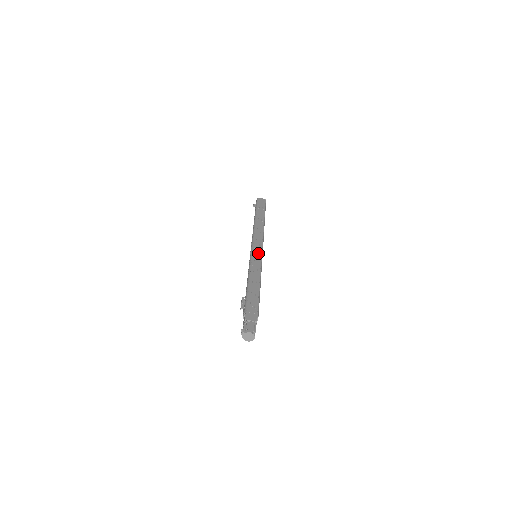
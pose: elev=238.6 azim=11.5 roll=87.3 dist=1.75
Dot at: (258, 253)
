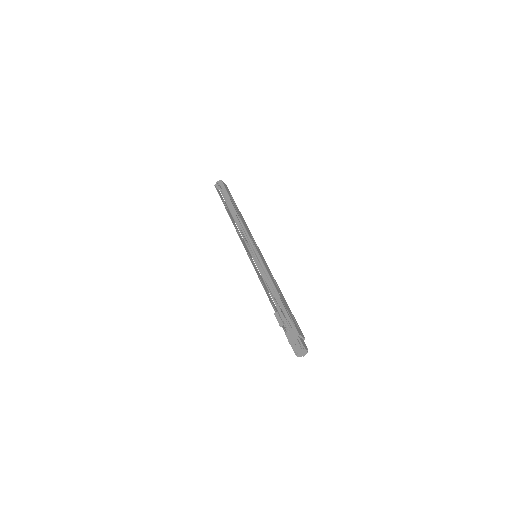
Dot at: (261, 255)
